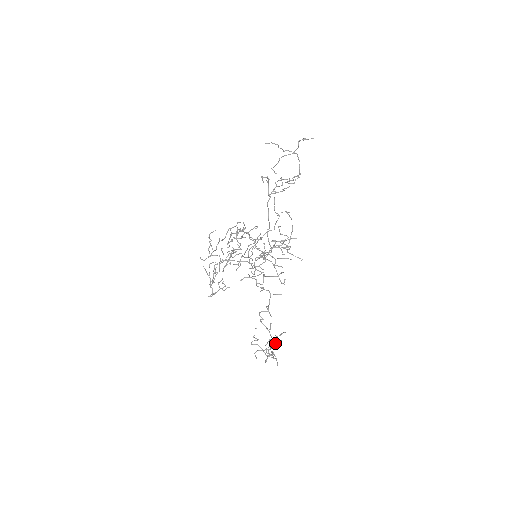
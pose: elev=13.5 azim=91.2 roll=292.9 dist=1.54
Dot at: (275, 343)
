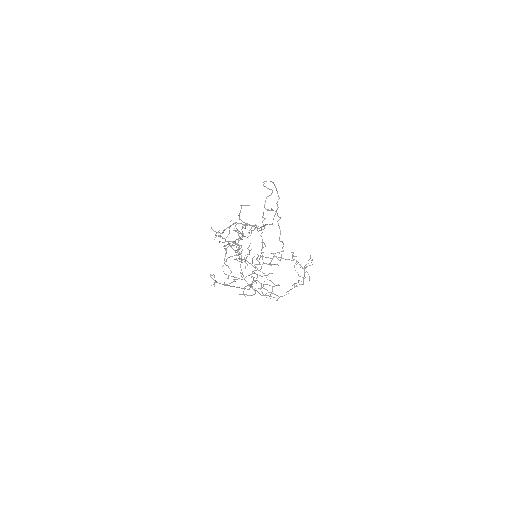
Dot at: occluded
